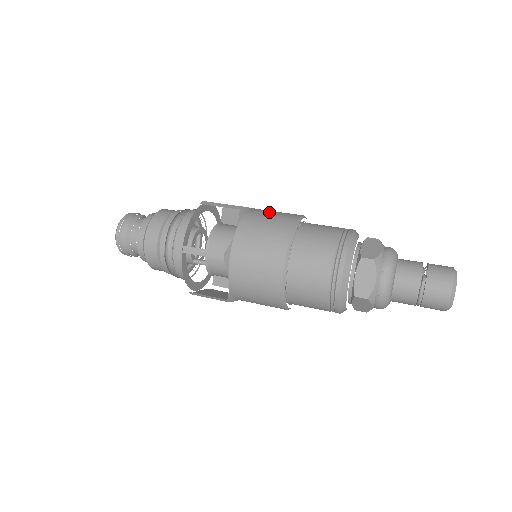
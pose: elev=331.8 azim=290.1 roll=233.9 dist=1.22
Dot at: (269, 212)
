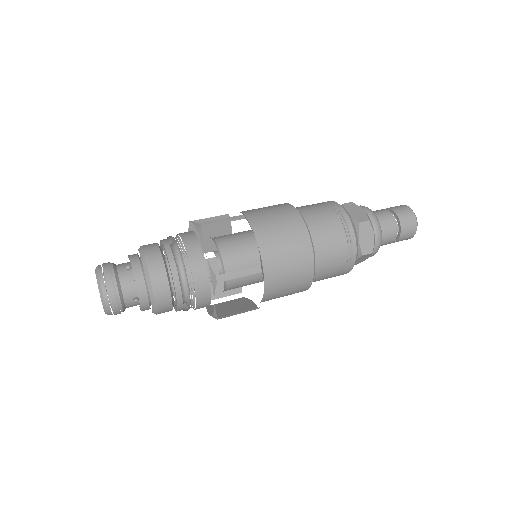
Dot at: (281, 250)
